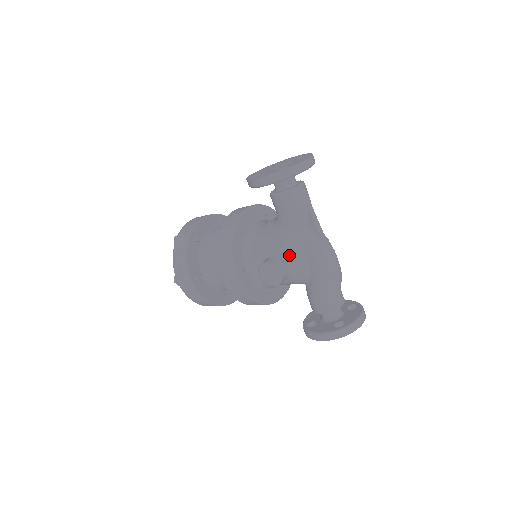
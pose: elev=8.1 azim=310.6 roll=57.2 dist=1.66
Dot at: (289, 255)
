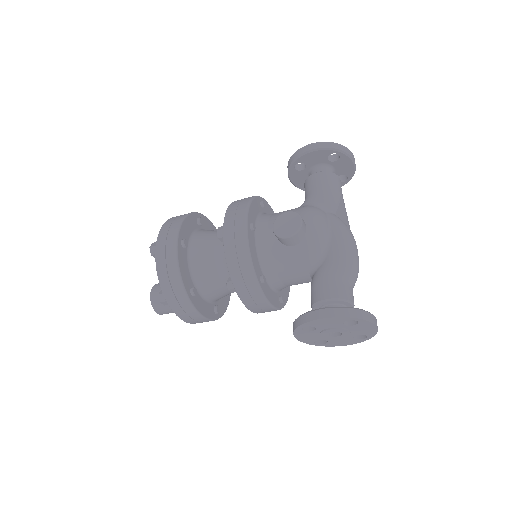
Dot at: (314, 215)
